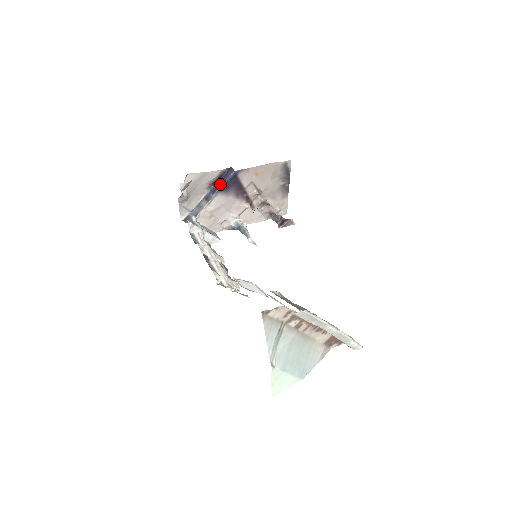
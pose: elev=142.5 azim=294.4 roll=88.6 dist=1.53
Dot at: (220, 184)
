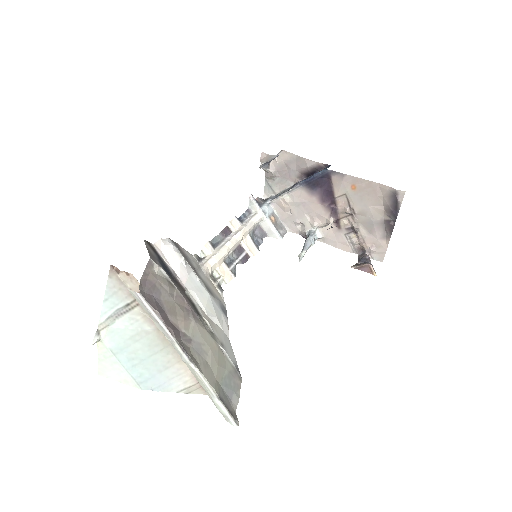
Dot at: (309, 177)
